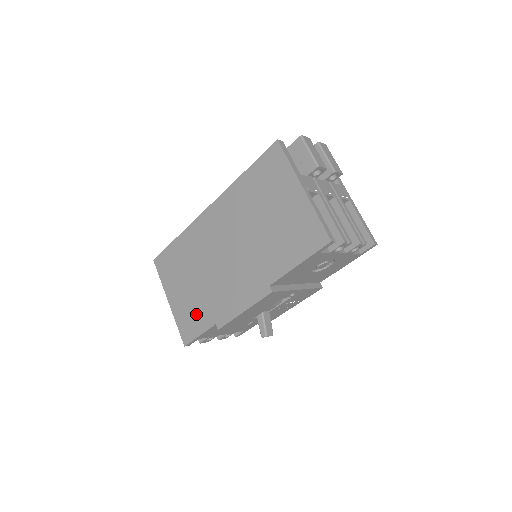
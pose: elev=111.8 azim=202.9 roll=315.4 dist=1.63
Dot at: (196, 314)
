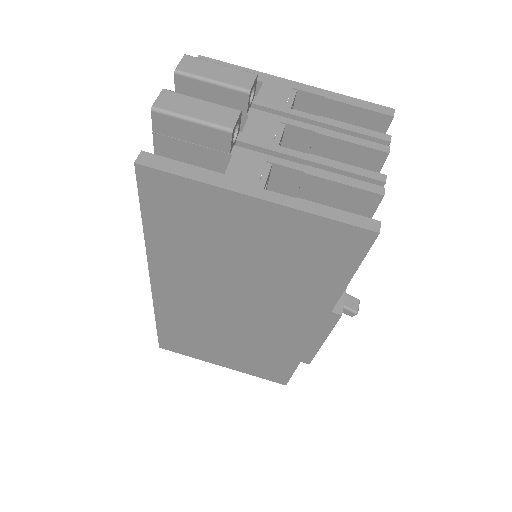
Dot at: (267, 364)
